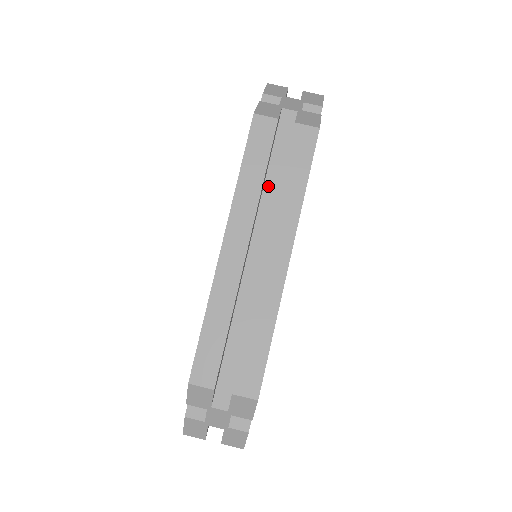
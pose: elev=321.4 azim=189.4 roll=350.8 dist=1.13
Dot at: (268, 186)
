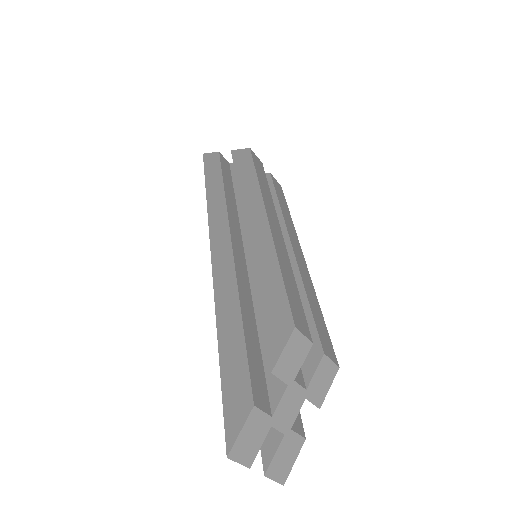
Dot at: occluded
